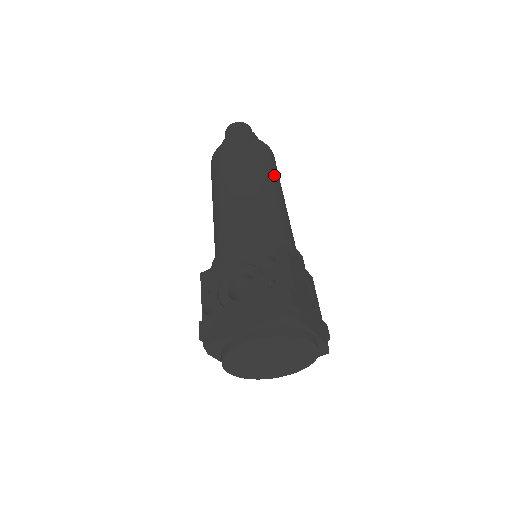
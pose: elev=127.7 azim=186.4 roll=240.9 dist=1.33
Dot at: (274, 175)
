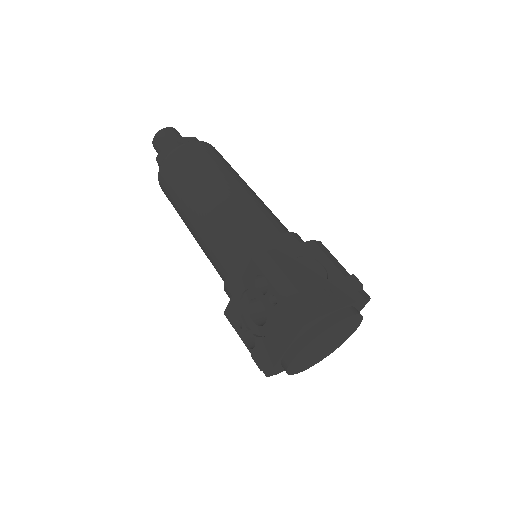
Dot at: (216, 171)
